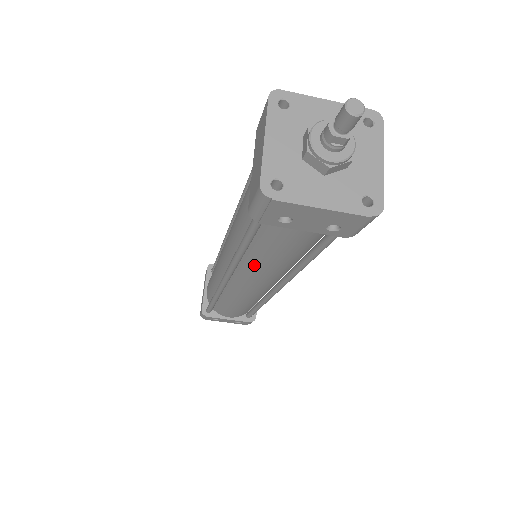
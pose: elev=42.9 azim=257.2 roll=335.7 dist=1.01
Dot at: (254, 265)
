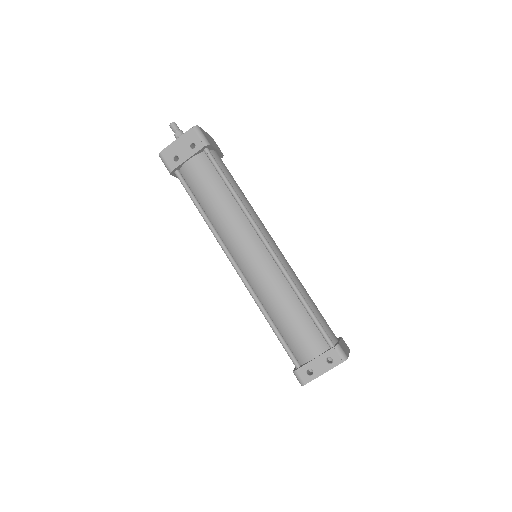
Dot at: (219, 222)
